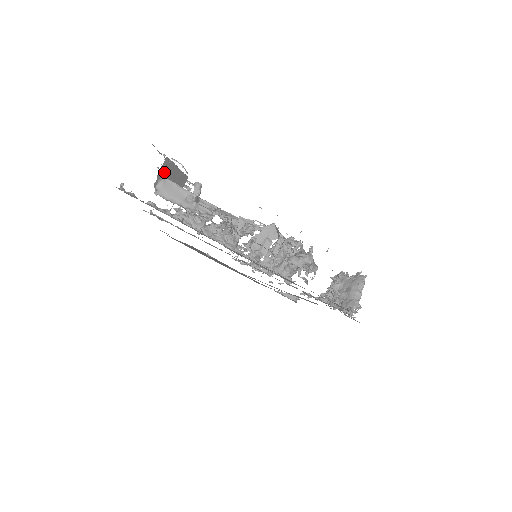
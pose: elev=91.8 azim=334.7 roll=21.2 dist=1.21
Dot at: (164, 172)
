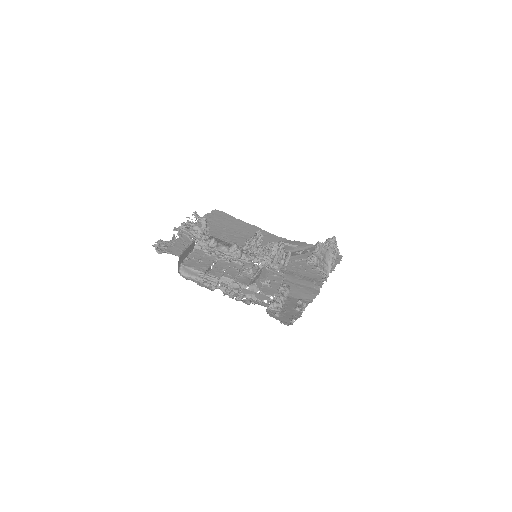
Dot at: (181, 261)
